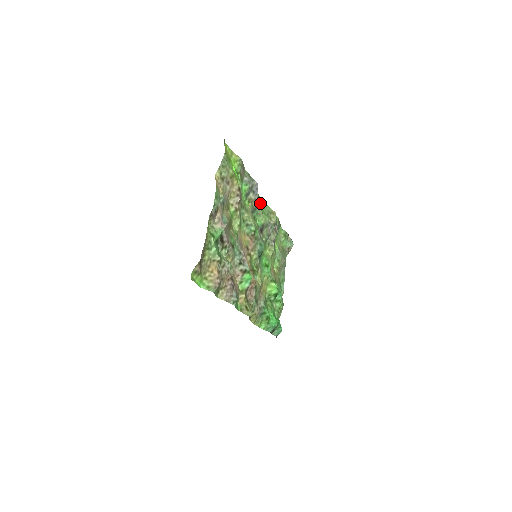
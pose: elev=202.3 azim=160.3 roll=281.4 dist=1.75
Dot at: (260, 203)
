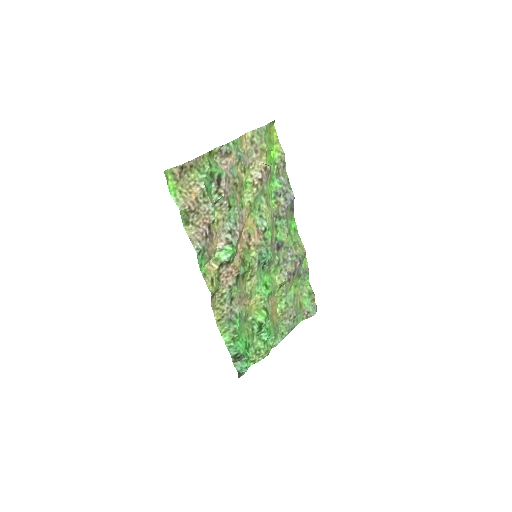
Dot at: (292, 225)
